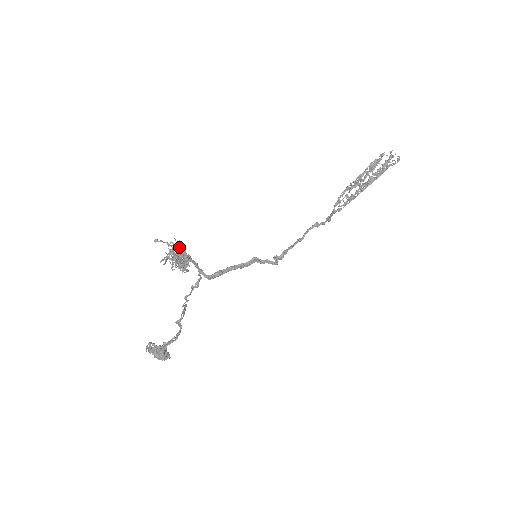
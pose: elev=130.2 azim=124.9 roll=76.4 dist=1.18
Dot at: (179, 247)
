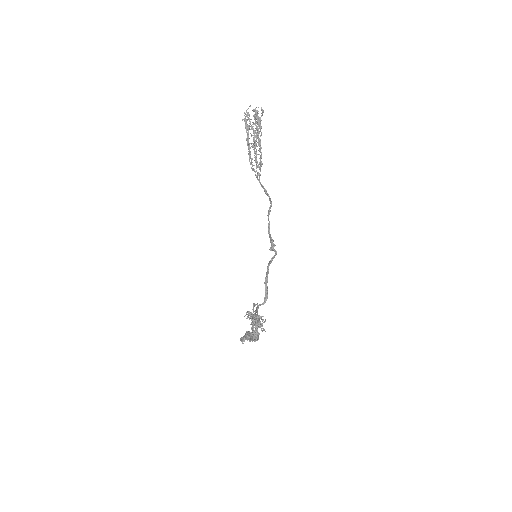
Dot at: (253, 318)
